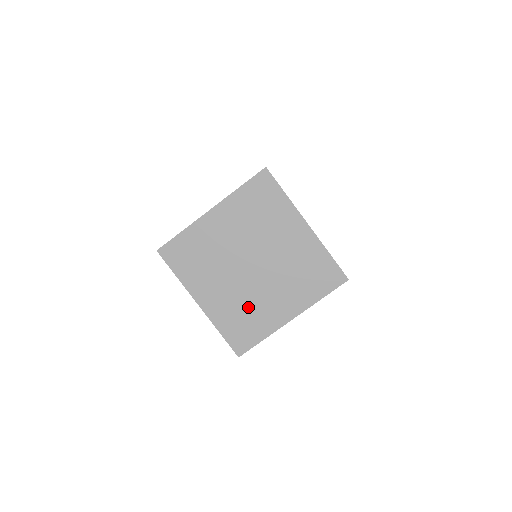
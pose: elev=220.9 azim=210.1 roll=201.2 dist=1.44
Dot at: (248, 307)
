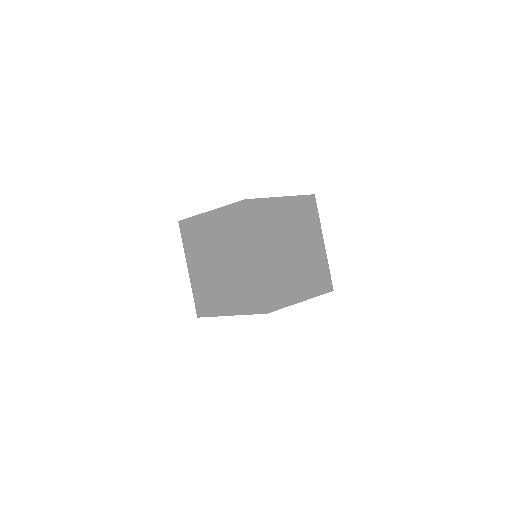
Dot at: (210, 290)
